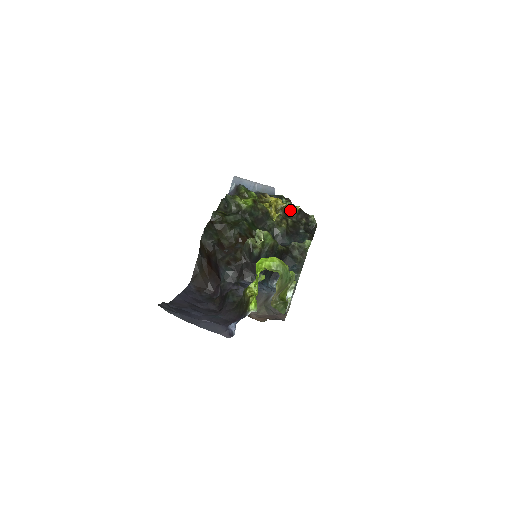
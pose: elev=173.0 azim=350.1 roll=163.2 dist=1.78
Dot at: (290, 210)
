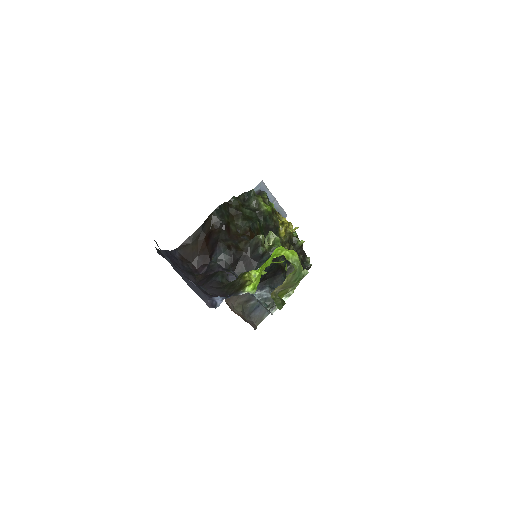
Dot at: (295, 239)
